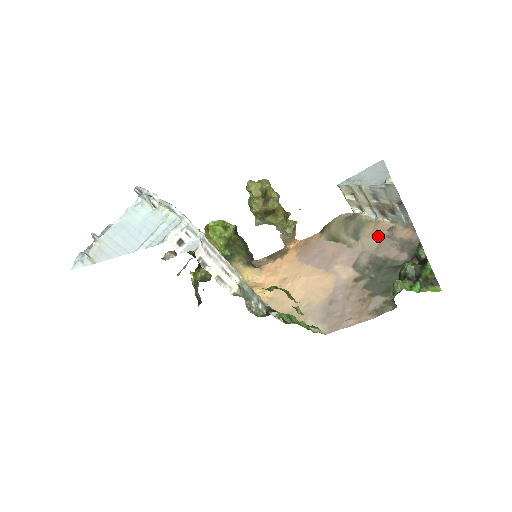
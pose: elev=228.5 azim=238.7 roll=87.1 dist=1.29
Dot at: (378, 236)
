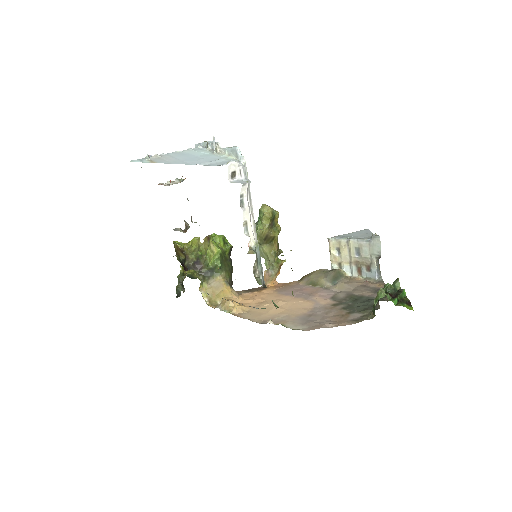
Dot at: (354, 284)
